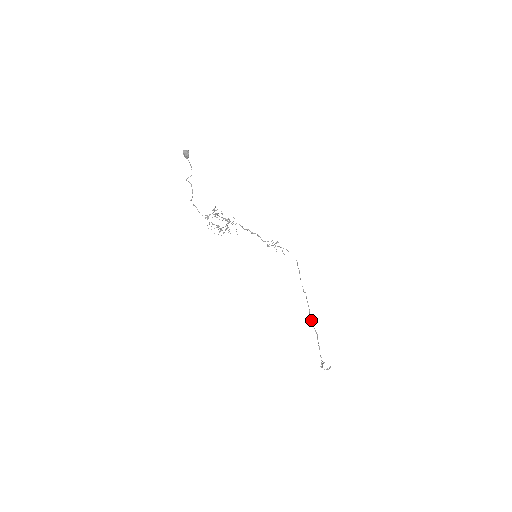
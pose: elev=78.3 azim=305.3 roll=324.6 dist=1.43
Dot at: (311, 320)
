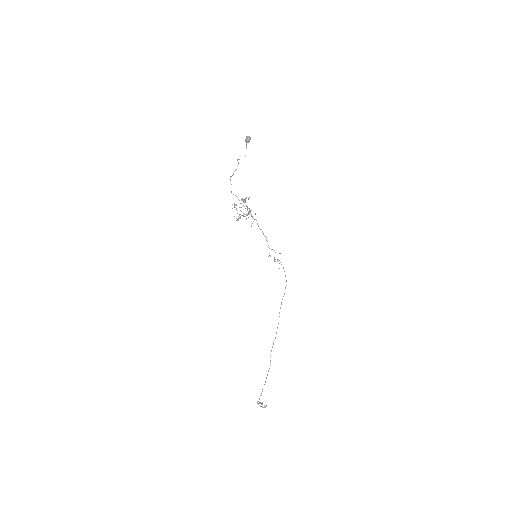
Dot at: occluded
